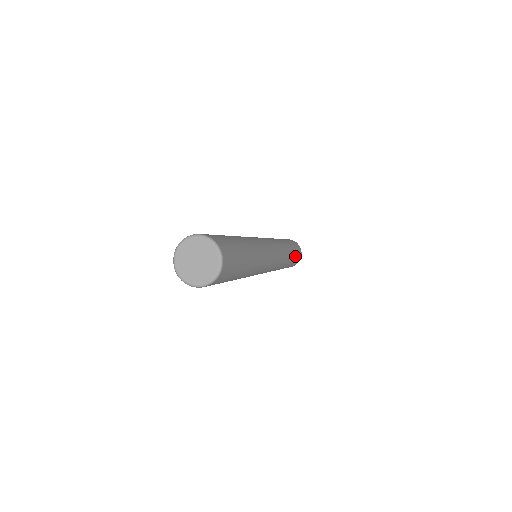
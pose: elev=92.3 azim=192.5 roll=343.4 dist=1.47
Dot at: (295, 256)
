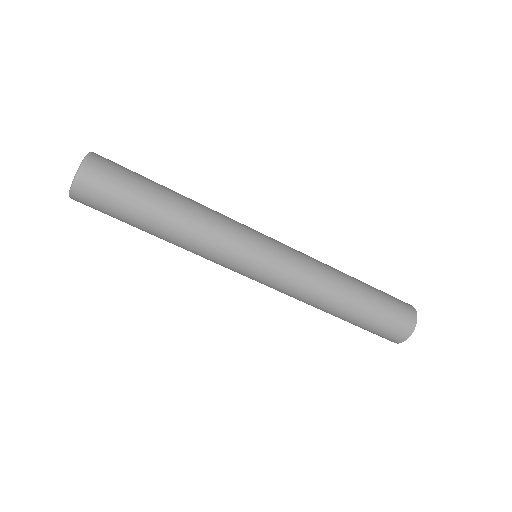
Dot at: (380, 299)
